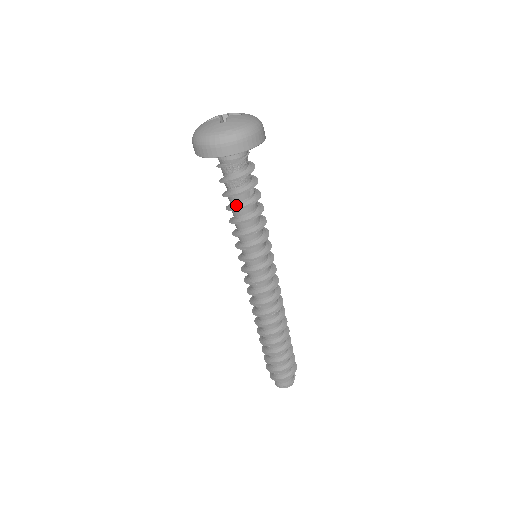
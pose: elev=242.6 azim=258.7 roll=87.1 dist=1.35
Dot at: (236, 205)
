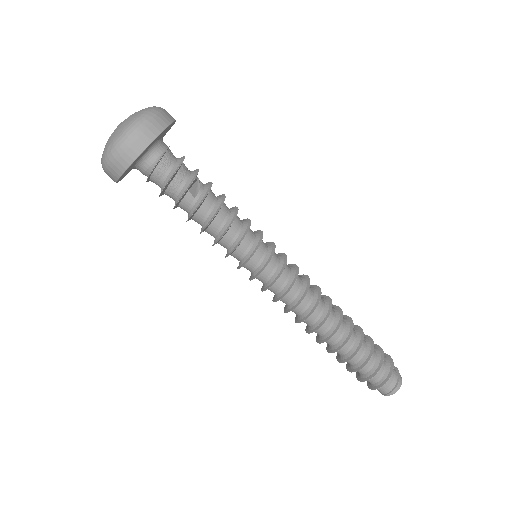
Dot at: (188, 213)
